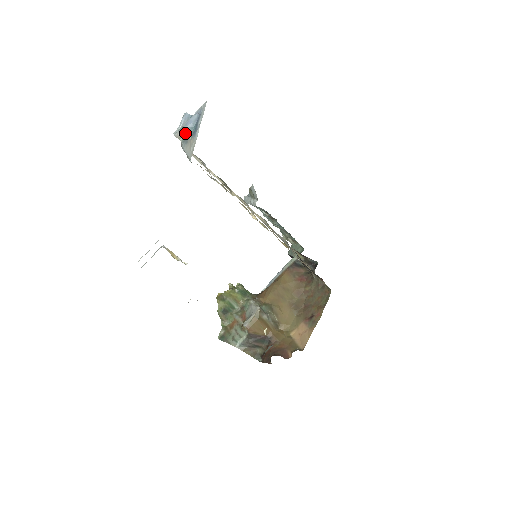
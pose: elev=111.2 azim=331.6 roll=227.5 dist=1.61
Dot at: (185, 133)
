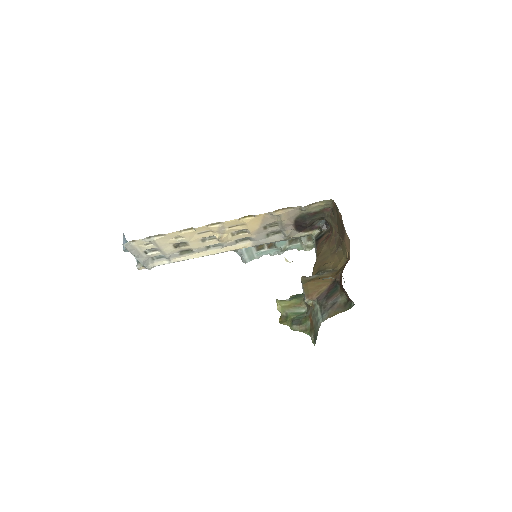
Dot at: occluded
